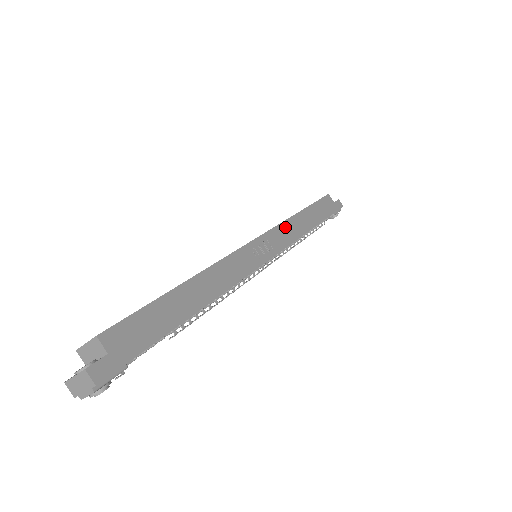
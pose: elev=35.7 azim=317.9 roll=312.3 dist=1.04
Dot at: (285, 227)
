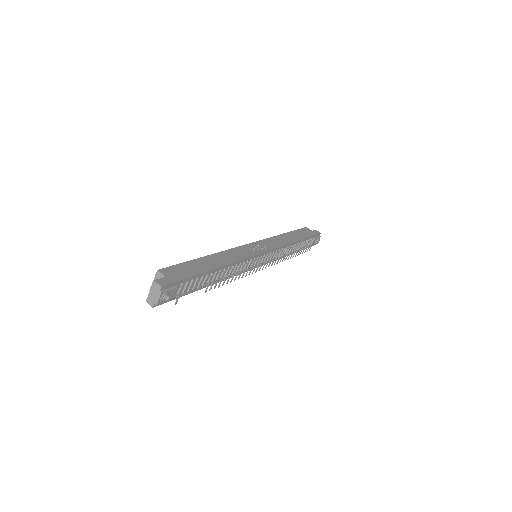
Dot at: (273, 240)
